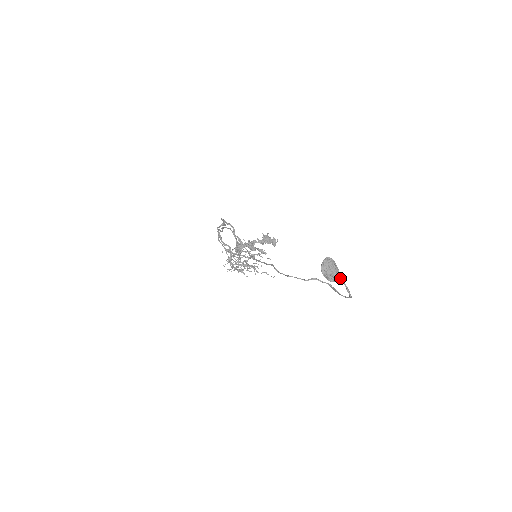
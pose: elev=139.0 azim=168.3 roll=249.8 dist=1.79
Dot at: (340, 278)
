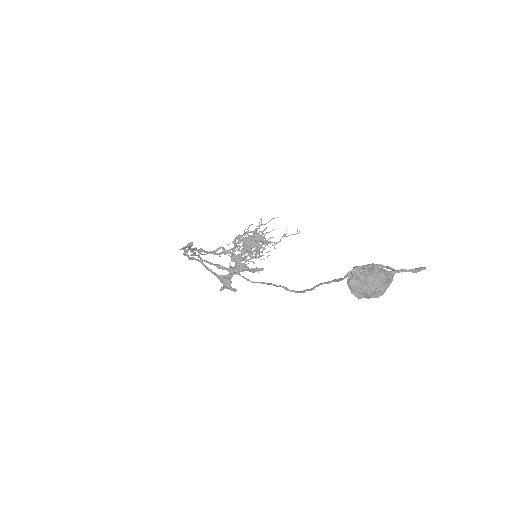
Dot at: (391, 272)
